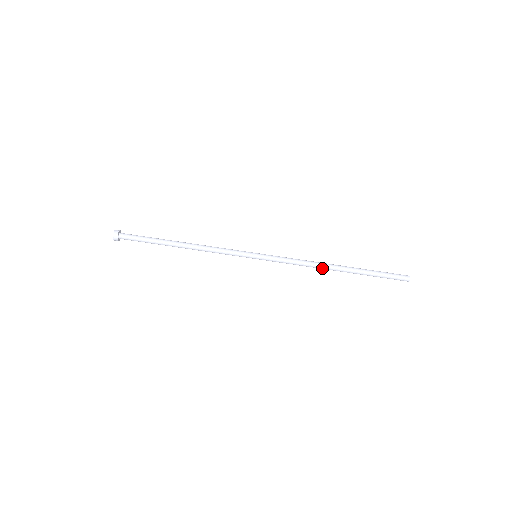
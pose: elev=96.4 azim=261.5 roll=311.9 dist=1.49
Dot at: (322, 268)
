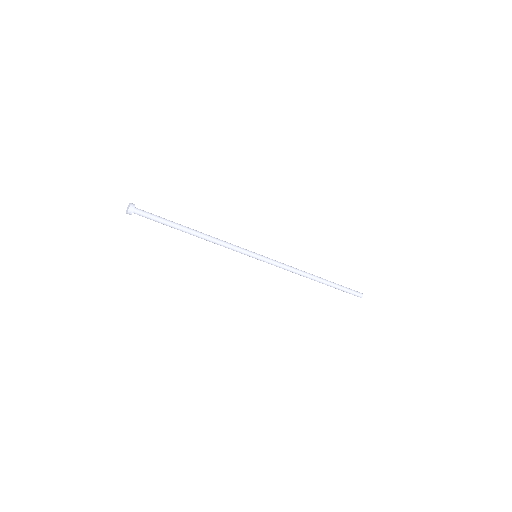
Dot at: occluded
